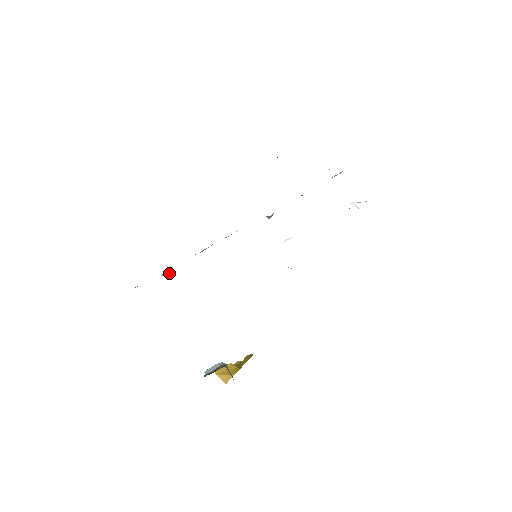
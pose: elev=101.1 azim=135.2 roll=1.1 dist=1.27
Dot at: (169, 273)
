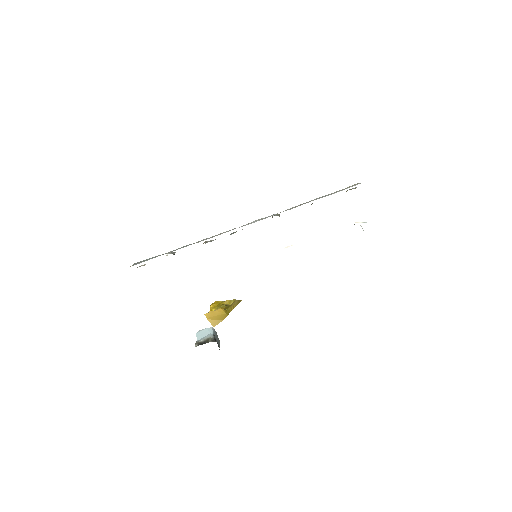
Dot at: (174, 254)
